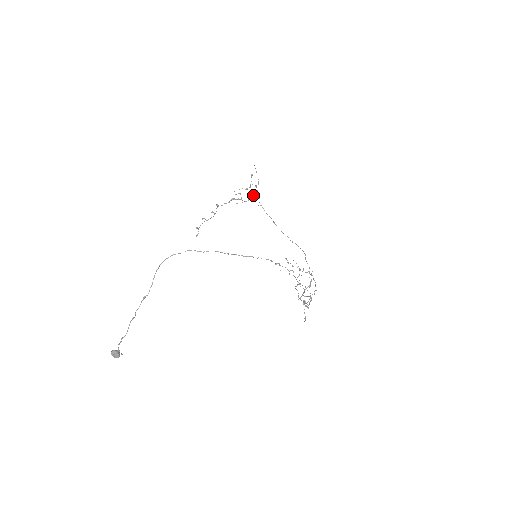
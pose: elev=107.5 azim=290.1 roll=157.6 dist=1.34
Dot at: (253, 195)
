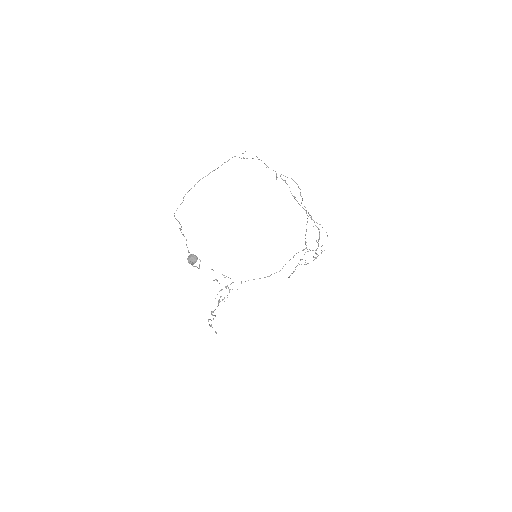
Dot at: occluded
